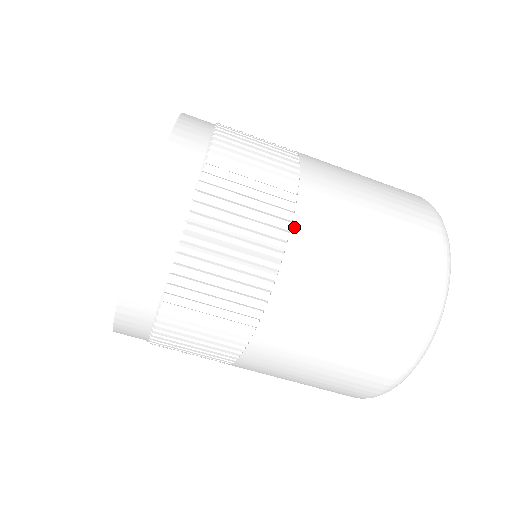
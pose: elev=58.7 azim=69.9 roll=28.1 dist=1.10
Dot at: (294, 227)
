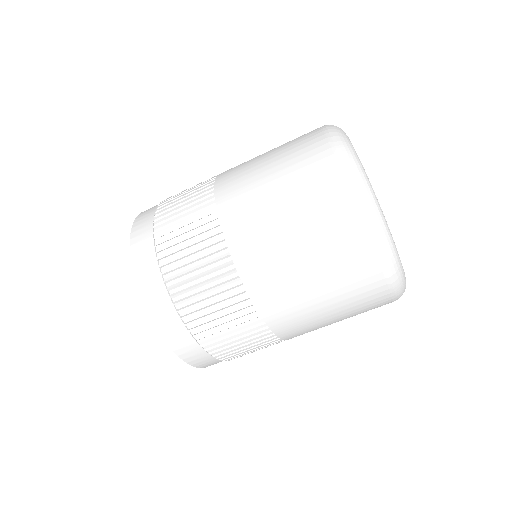
Dot at: (240, 274)
